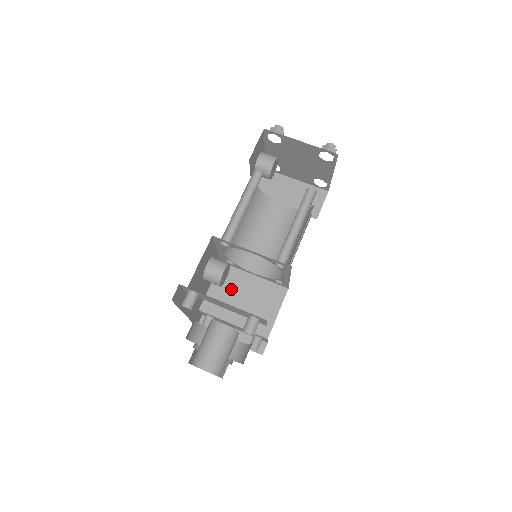
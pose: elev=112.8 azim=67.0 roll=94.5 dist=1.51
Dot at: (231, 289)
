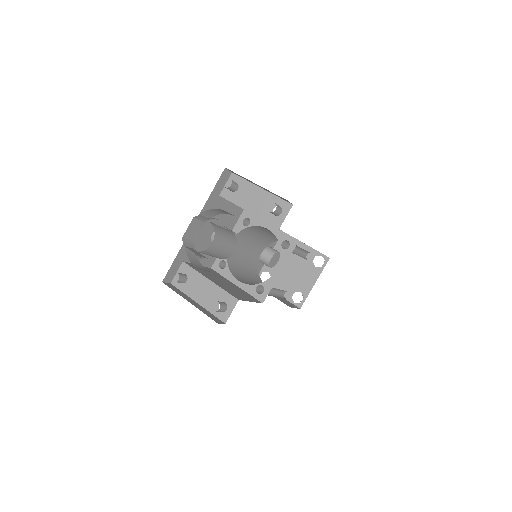
Dot at: (214, 275)
